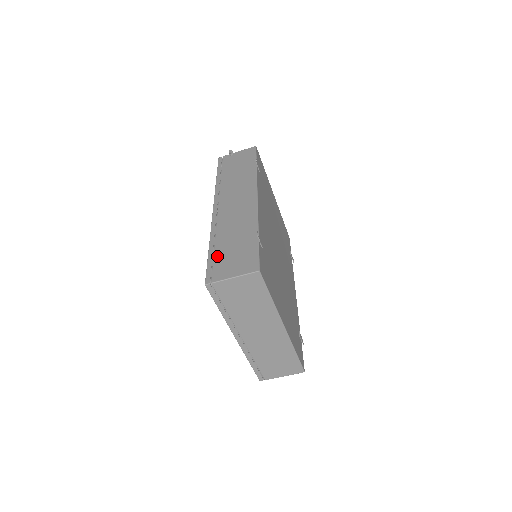
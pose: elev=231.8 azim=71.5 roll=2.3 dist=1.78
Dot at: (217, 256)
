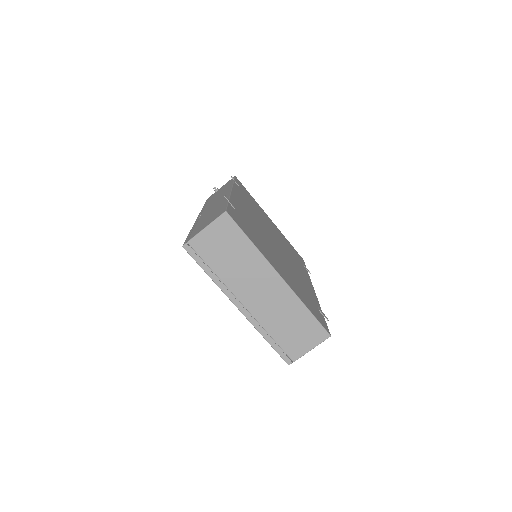
Dot at: (195, 229)
